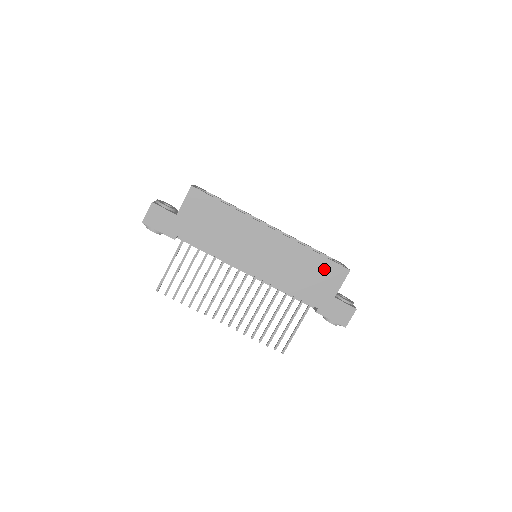
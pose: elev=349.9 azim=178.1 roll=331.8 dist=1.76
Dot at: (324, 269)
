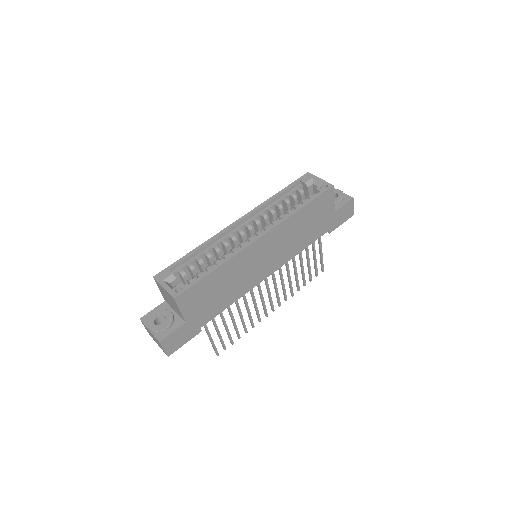
Dot at: (316, 208)
